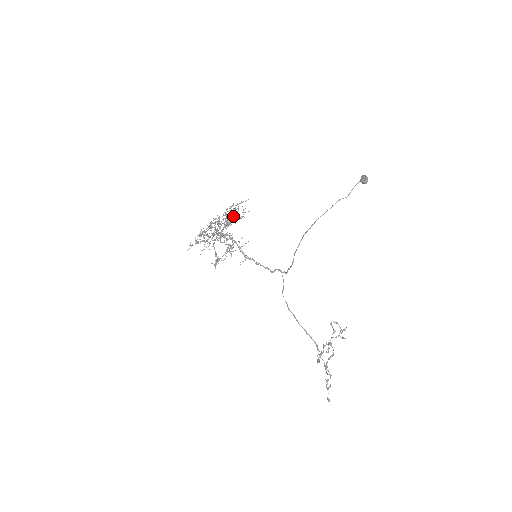
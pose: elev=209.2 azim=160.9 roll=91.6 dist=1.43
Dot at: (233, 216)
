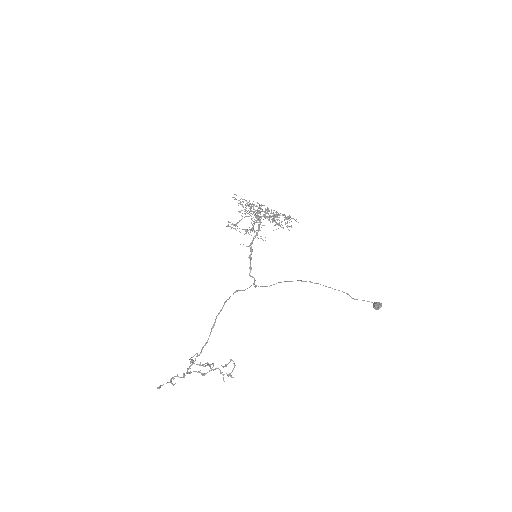
Dot at: occluded
